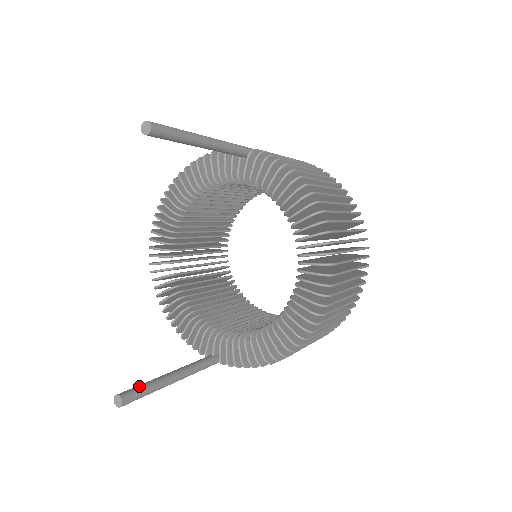
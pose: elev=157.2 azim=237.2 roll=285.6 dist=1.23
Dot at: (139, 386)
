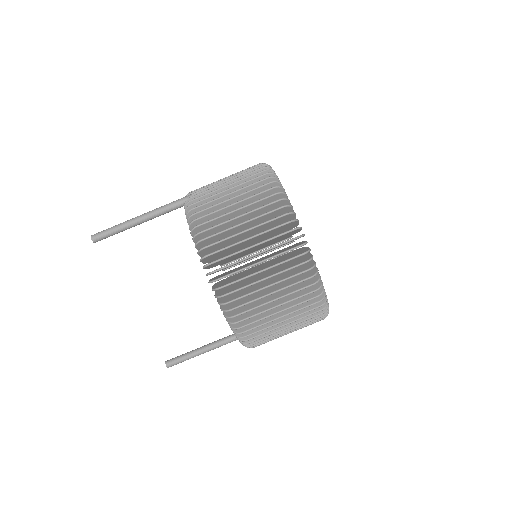
Dot at: (179, 356)
